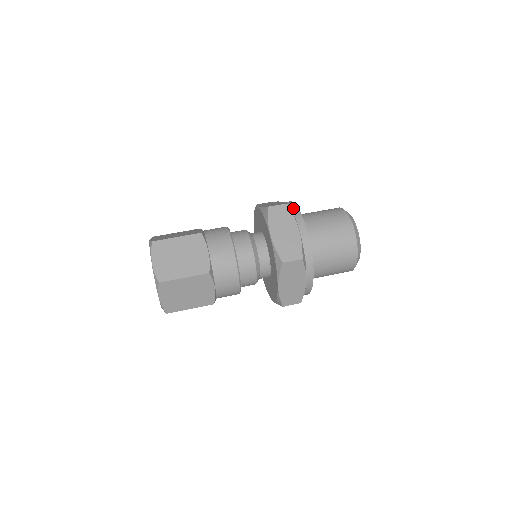
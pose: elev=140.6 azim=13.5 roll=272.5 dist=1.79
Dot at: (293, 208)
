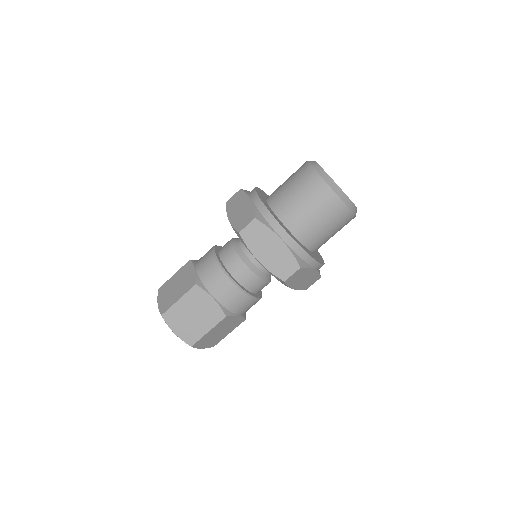
Dot at: occluded
